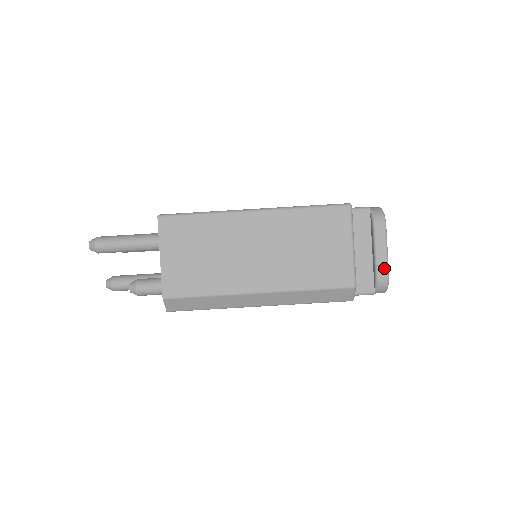
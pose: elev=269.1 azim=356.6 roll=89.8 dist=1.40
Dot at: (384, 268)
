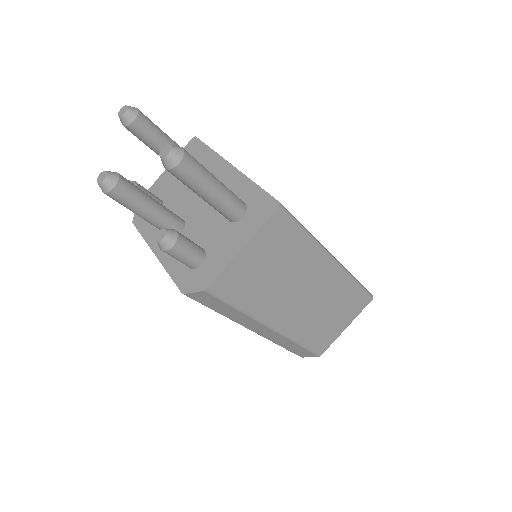
Dot at: occluded
